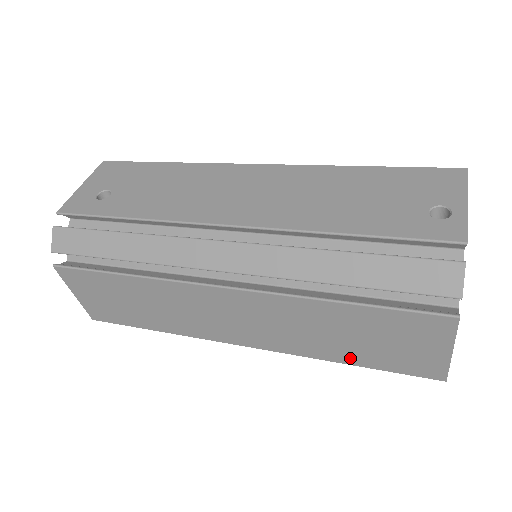
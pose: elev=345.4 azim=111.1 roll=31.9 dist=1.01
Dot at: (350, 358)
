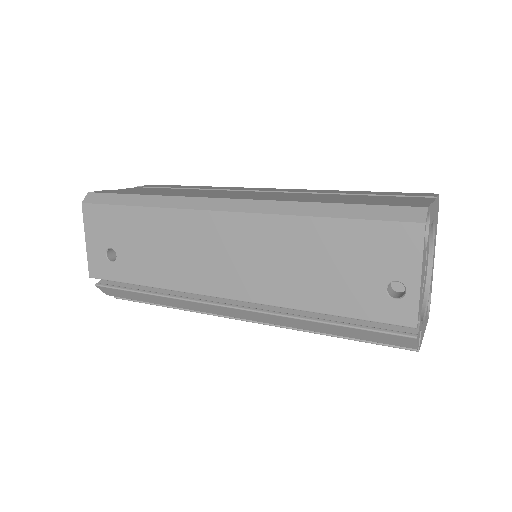
Dot at: occluded
